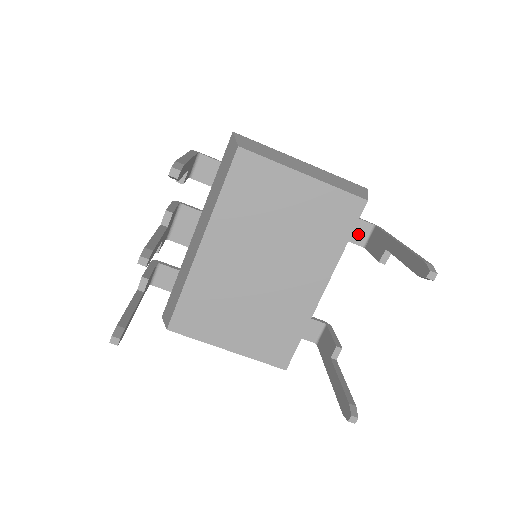
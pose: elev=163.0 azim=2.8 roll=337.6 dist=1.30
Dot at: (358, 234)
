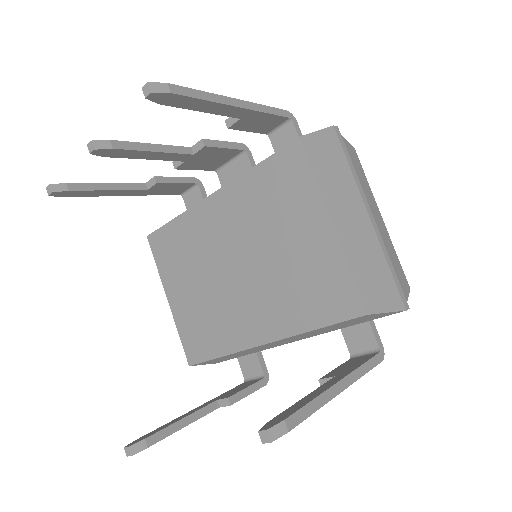
Dot at: (358, 340)
